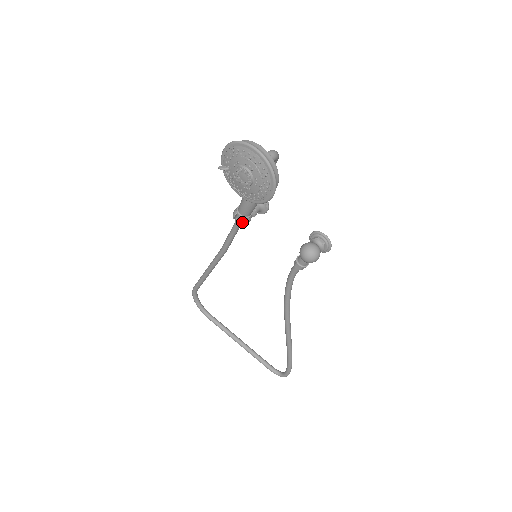
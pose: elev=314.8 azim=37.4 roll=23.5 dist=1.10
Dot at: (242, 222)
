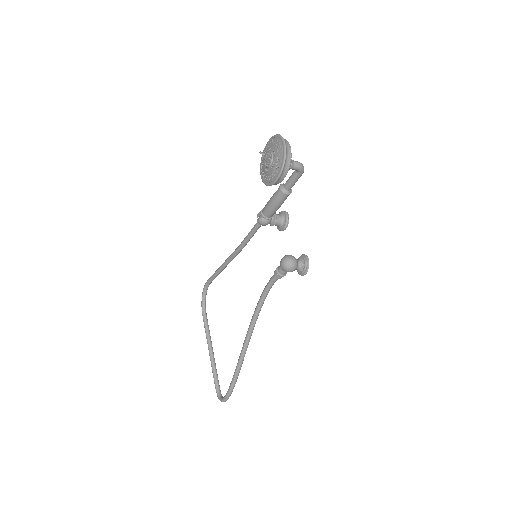
Dot at: (260, 219)
